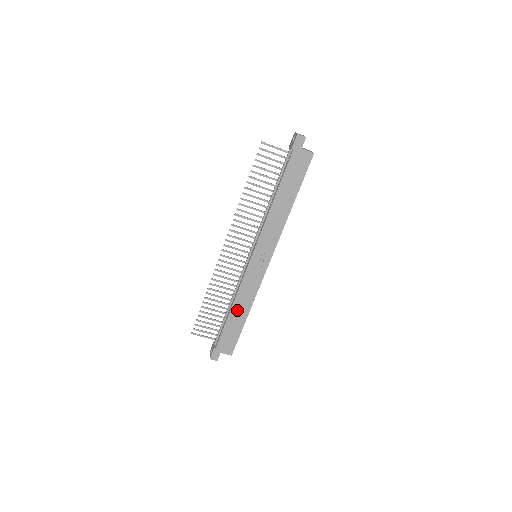
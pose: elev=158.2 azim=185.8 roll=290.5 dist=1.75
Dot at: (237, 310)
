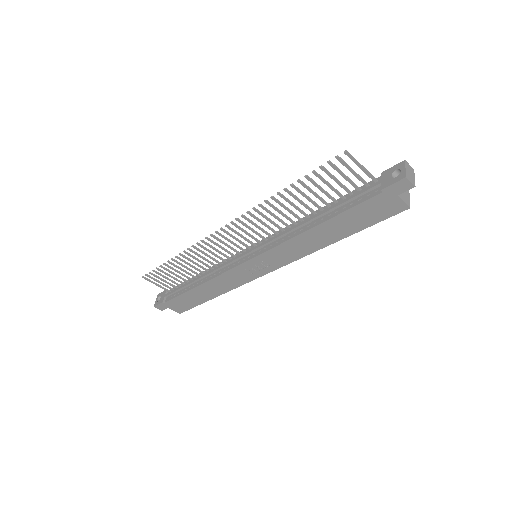
Dot at: (205, 289)
